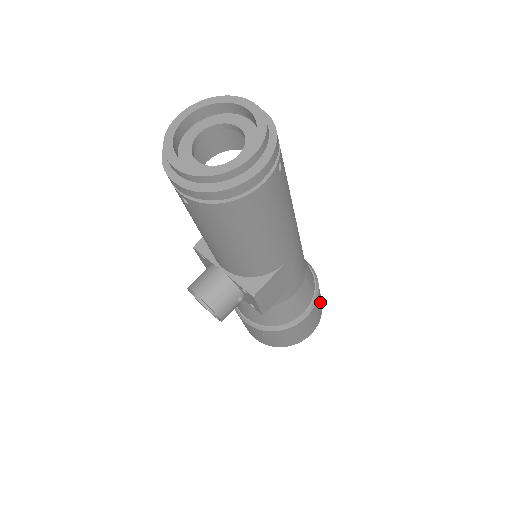
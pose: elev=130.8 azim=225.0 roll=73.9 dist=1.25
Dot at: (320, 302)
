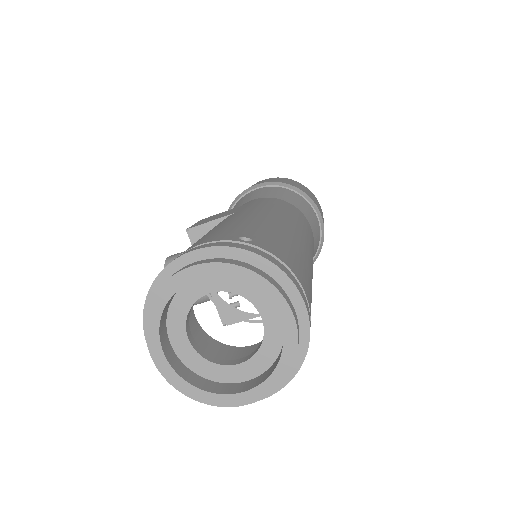
Dot at: occluded
